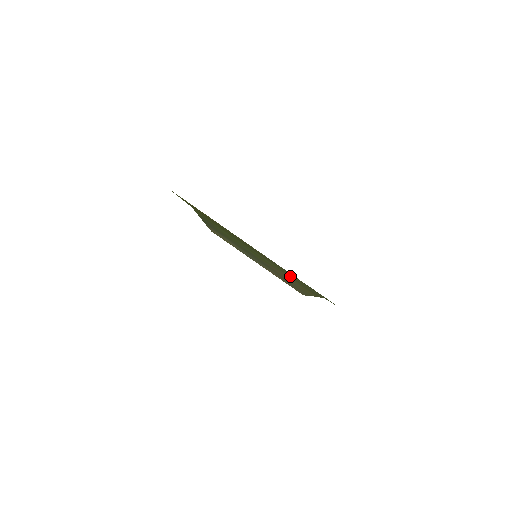
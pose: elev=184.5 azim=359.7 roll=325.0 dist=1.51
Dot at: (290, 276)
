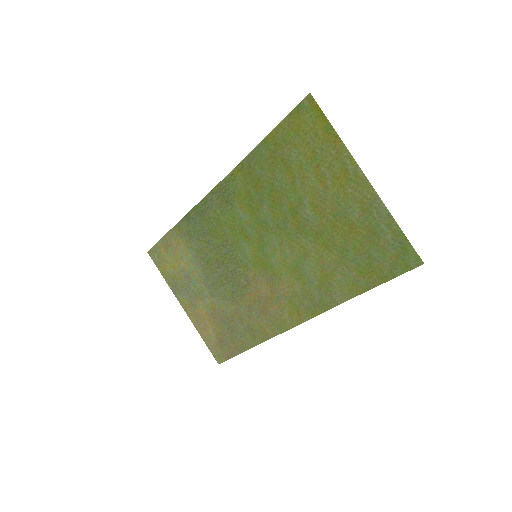
Dot at: (306, 276)
